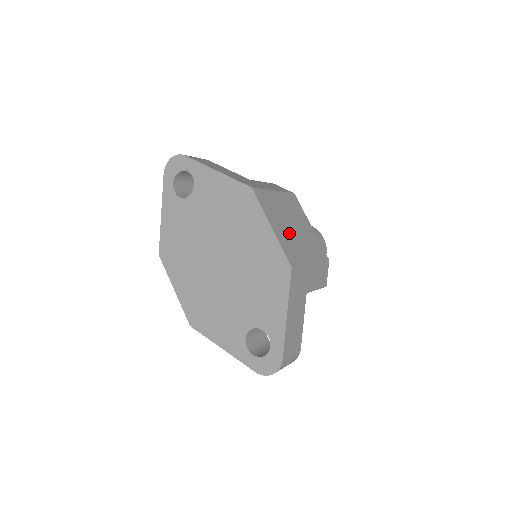
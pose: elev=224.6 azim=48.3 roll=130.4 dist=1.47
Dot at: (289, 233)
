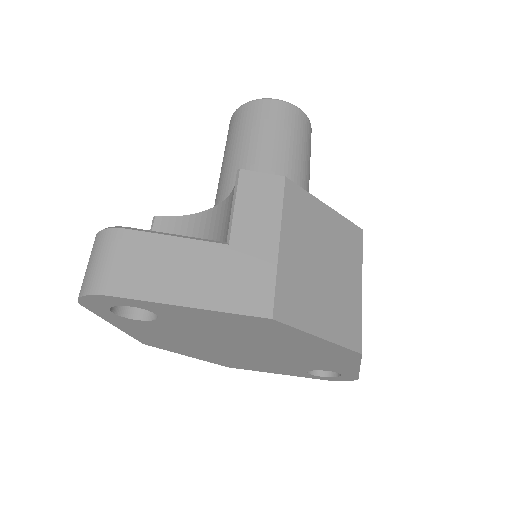
Dot at: (331, 295)
